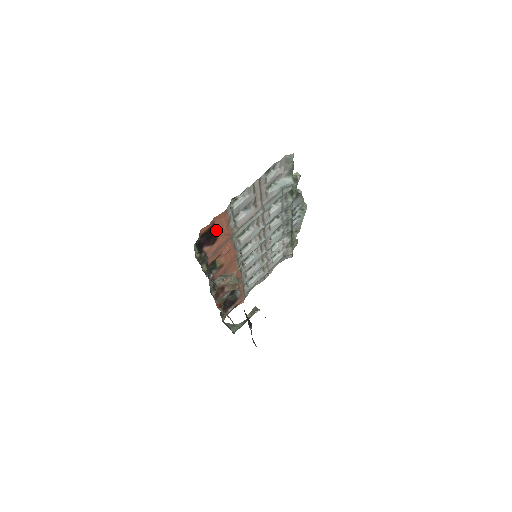
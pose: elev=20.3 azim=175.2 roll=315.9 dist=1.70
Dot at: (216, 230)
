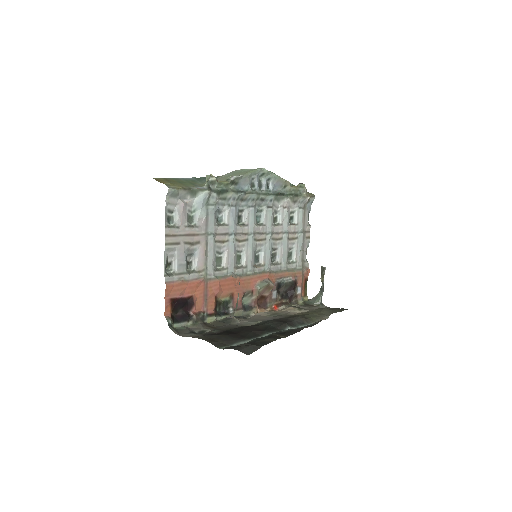
Dot at: (183, 295)
